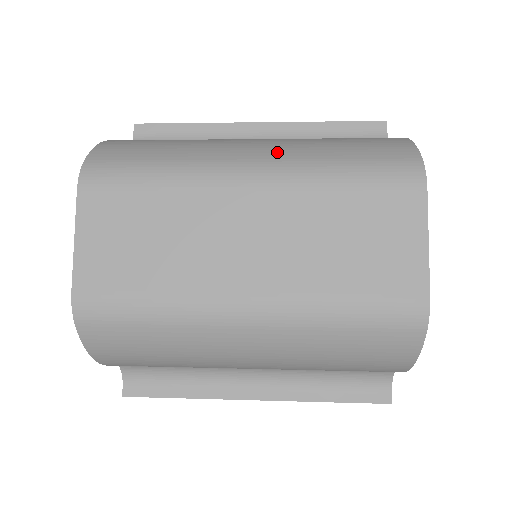
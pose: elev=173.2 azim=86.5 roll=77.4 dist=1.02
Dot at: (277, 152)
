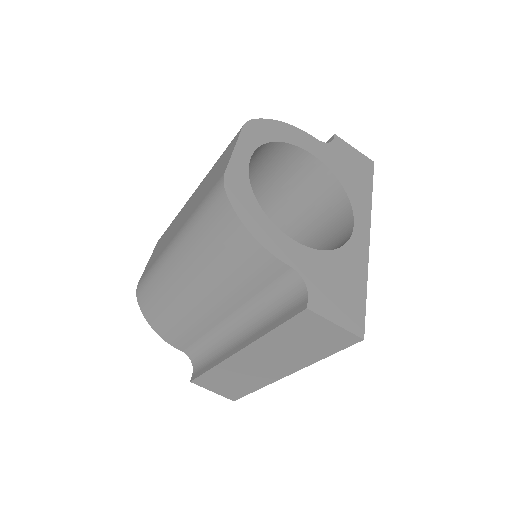
Dot at: occluded
